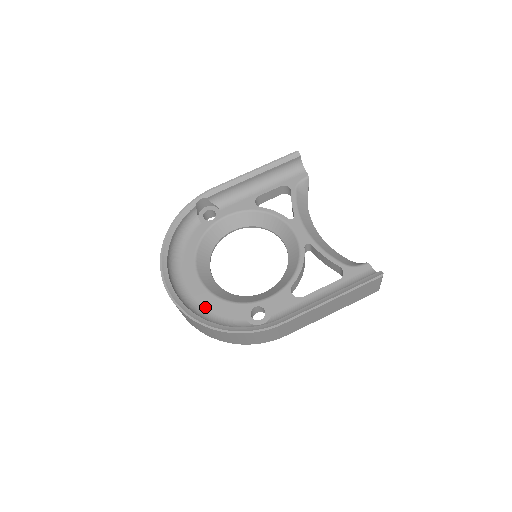
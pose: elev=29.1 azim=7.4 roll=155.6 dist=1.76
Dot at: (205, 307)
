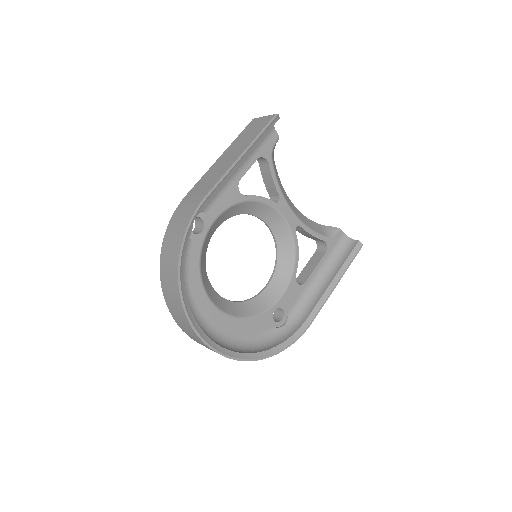
Dot at: (235, 334)
